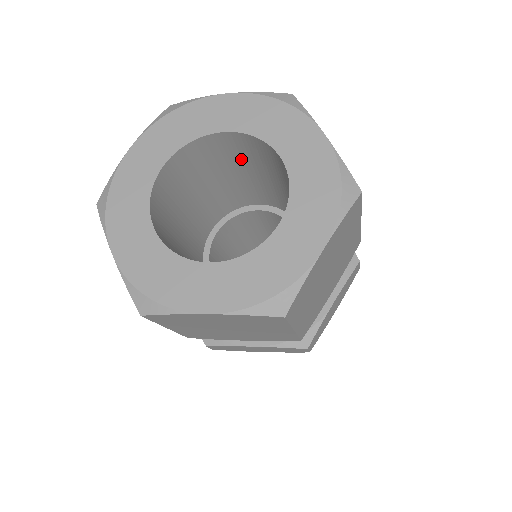
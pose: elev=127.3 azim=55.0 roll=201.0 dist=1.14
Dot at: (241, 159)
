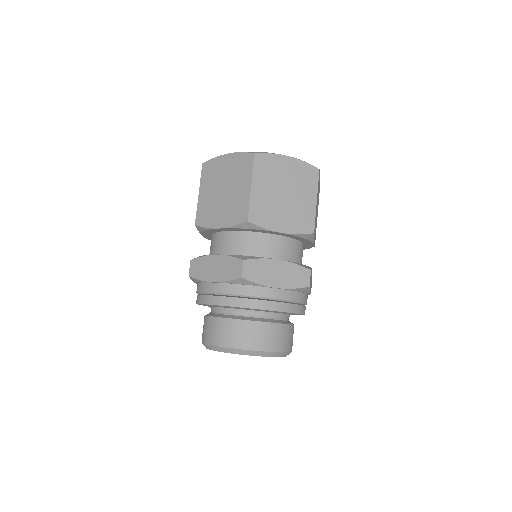
Dot at: occluded
